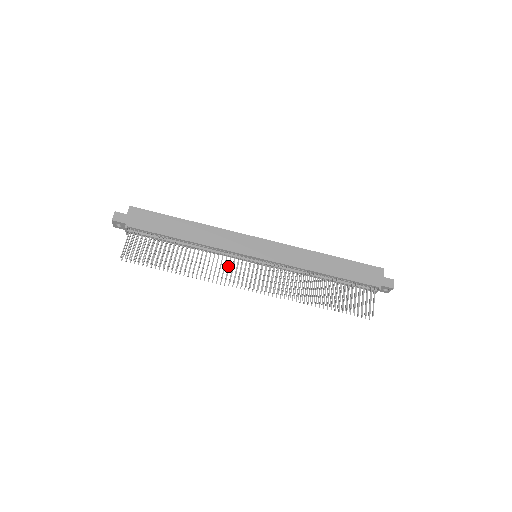
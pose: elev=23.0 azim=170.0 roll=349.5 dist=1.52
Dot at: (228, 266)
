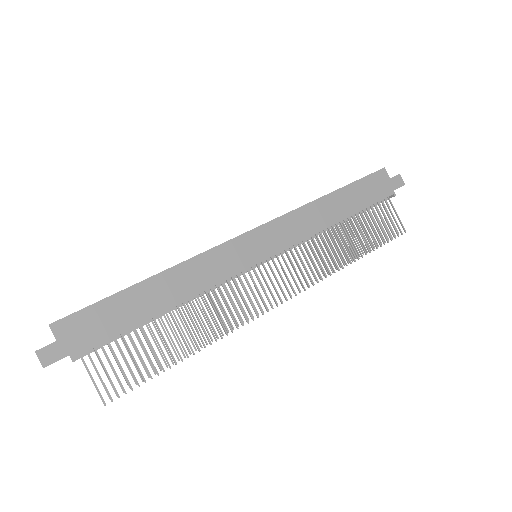
Dot at: occluded
